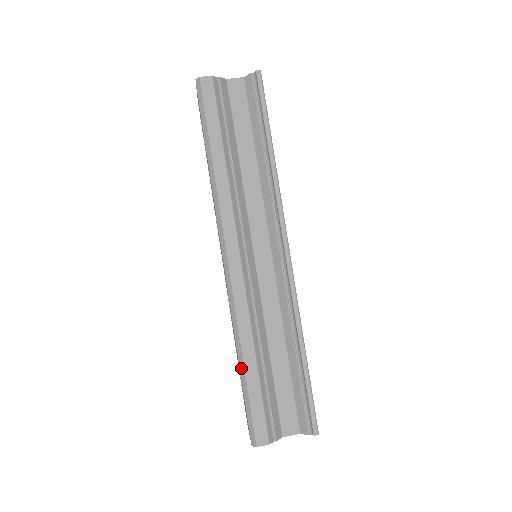
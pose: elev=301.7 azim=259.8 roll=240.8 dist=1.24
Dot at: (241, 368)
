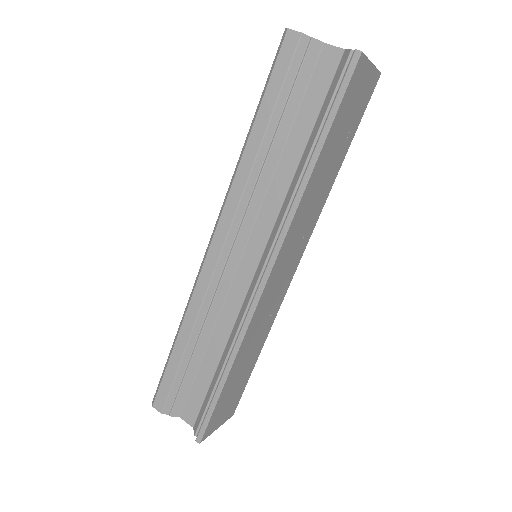
Dot at: (174, 342)
